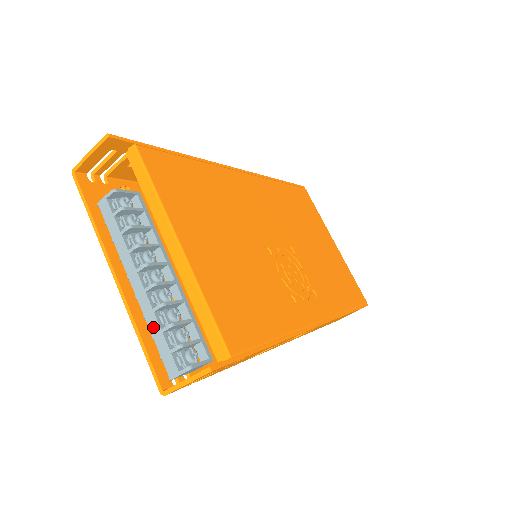
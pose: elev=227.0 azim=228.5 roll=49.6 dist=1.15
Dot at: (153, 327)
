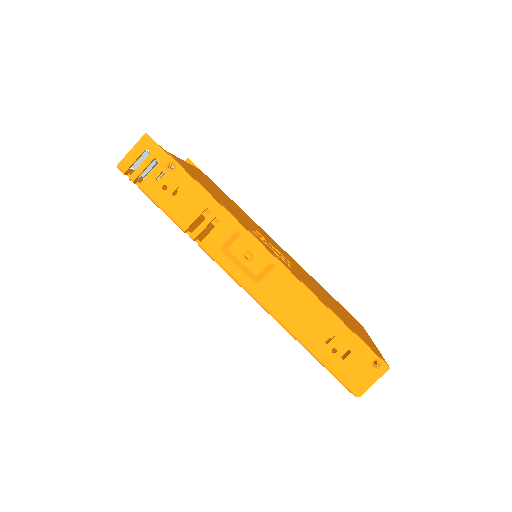
Dot at: occluded
